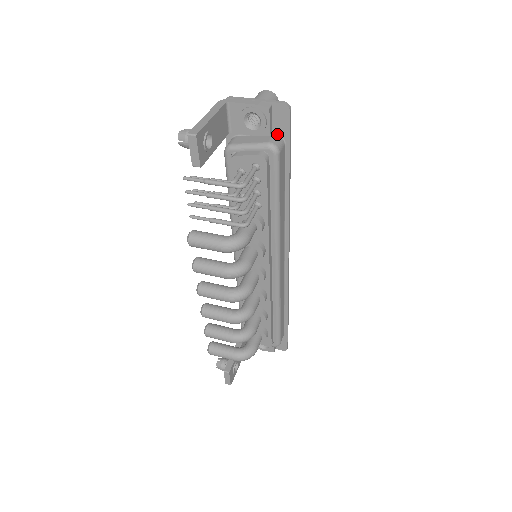
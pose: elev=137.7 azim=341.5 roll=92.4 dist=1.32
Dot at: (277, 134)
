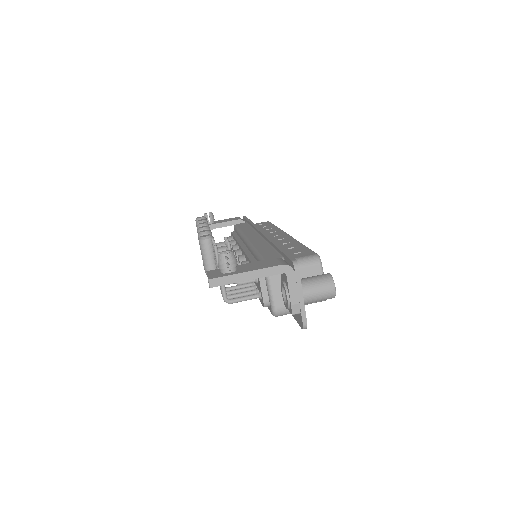
Dot at: occluded
